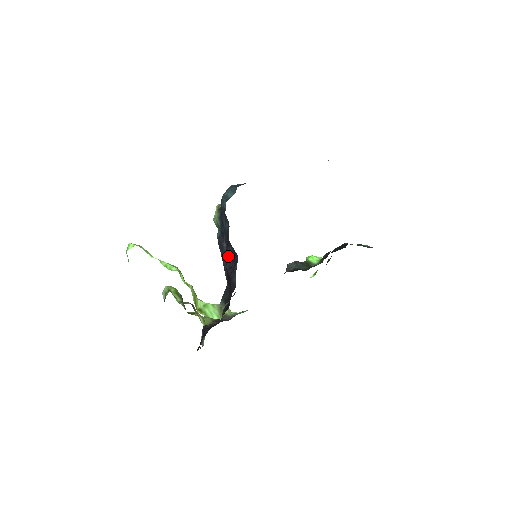
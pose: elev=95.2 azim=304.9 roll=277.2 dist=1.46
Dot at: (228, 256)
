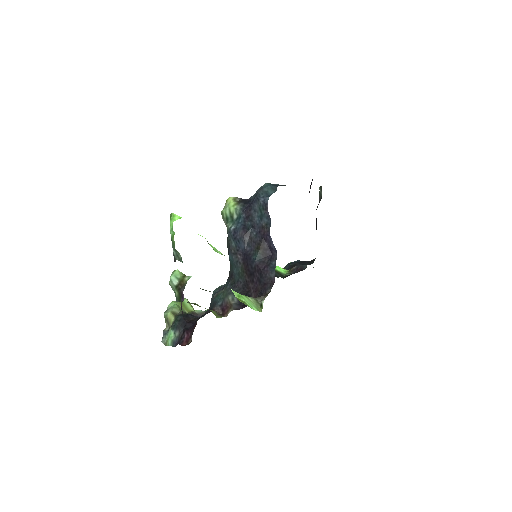
Dot at: (259, 250)
